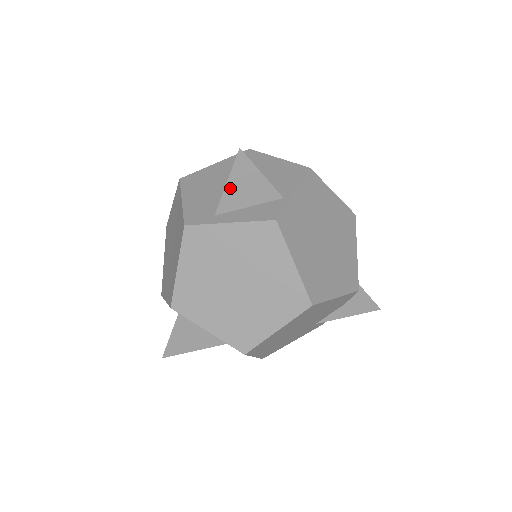
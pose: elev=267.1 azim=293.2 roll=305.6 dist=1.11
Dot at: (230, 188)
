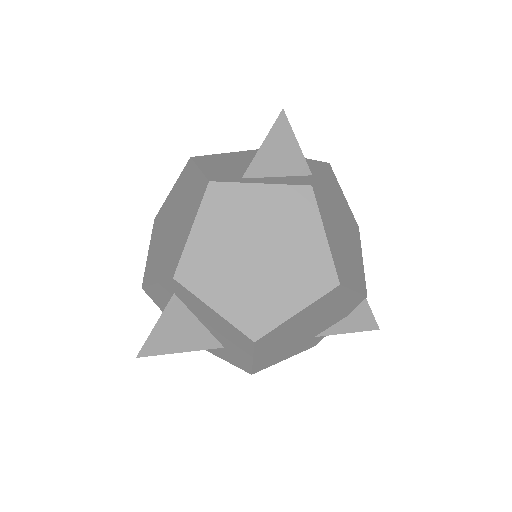
Dot at: (264, 150)
